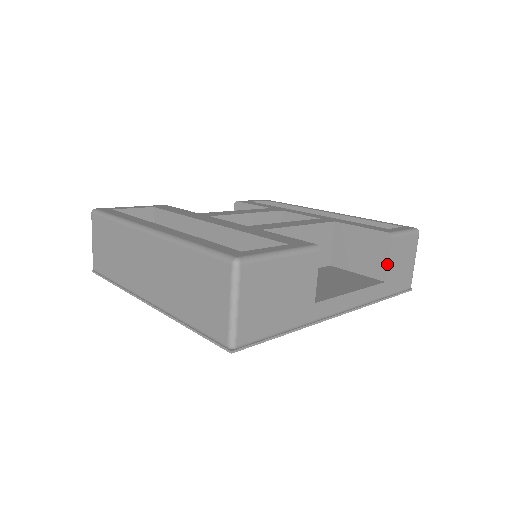
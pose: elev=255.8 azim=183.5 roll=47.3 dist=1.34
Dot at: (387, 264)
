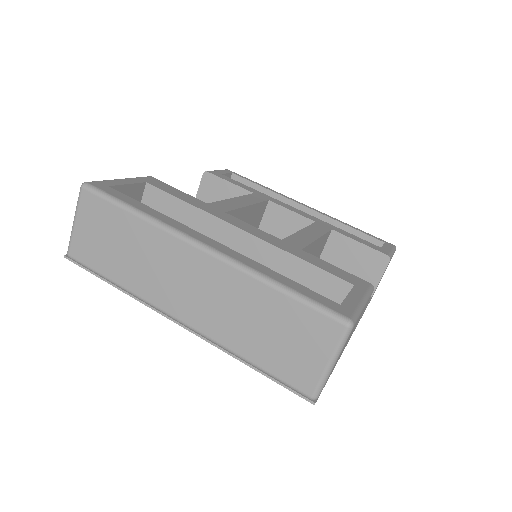
Dot at: occluded
